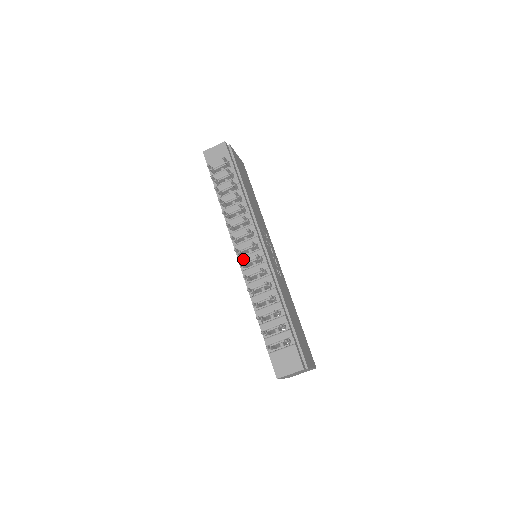
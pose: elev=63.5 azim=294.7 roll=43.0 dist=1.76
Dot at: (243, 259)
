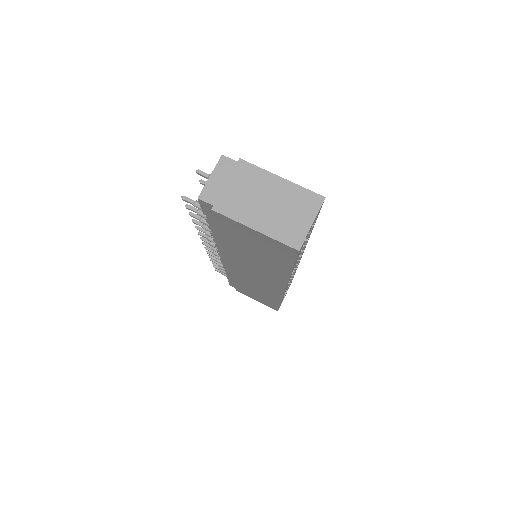
Dot at: occluded
